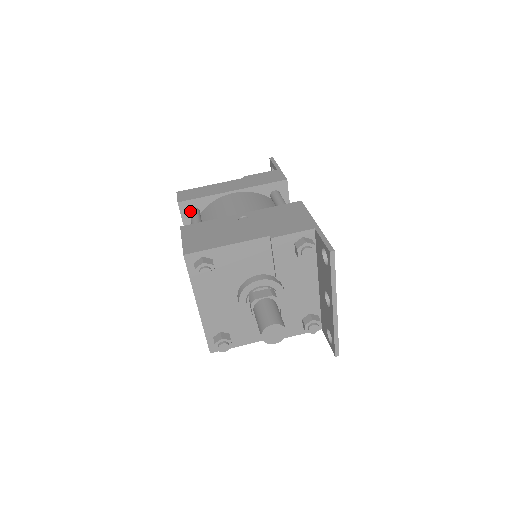
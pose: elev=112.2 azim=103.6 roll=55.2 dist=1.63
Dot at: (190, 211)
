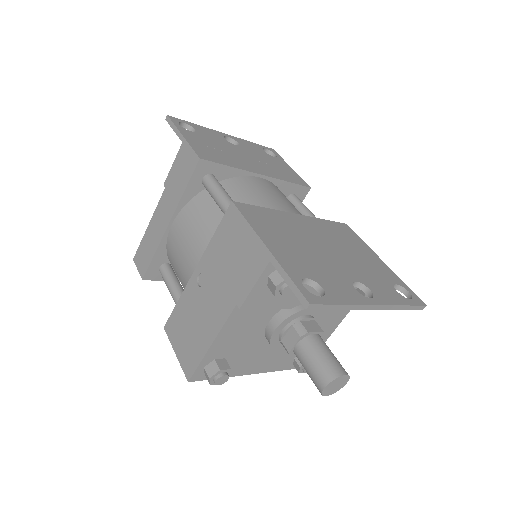
Dot at: (160, 274)
